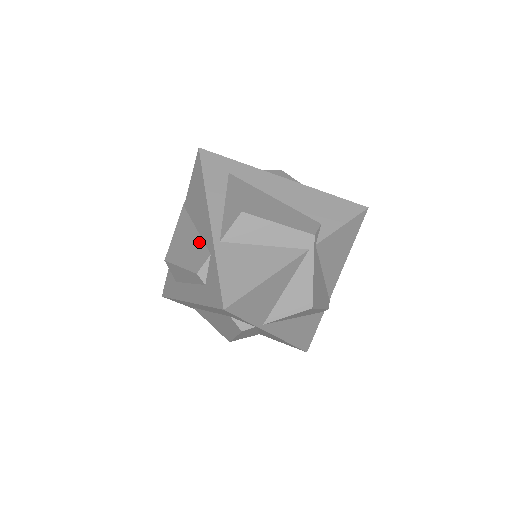
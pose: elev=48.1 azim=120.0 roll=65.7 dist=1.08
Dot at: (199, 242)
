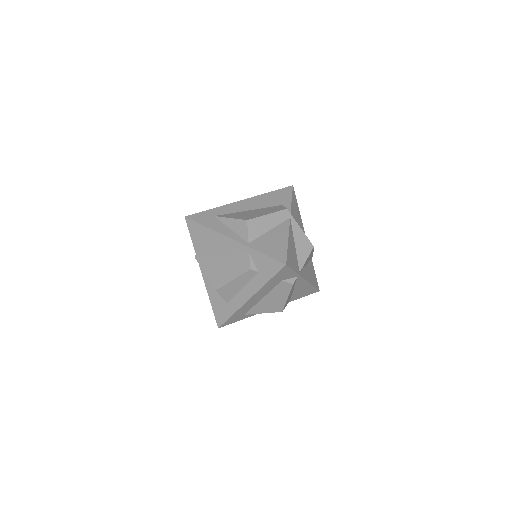
Dot at: (233, 258)
